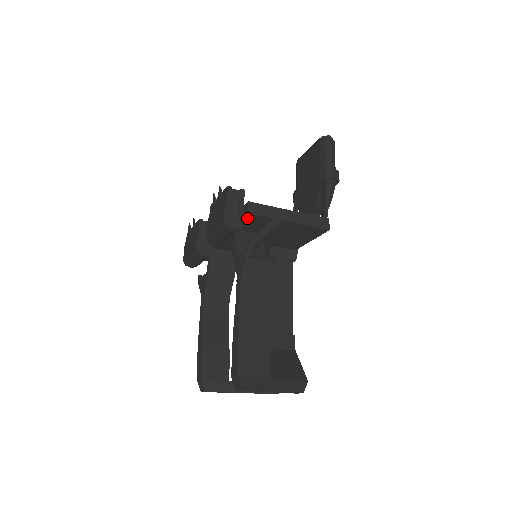
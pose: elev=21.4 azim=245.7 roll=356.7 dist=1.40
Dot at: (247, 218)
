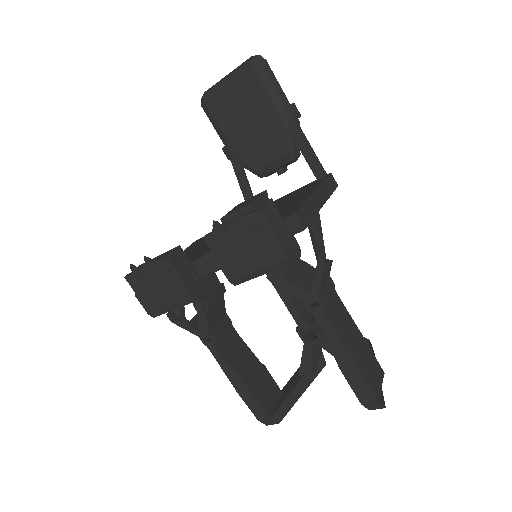
Dot at: (293, 233)
